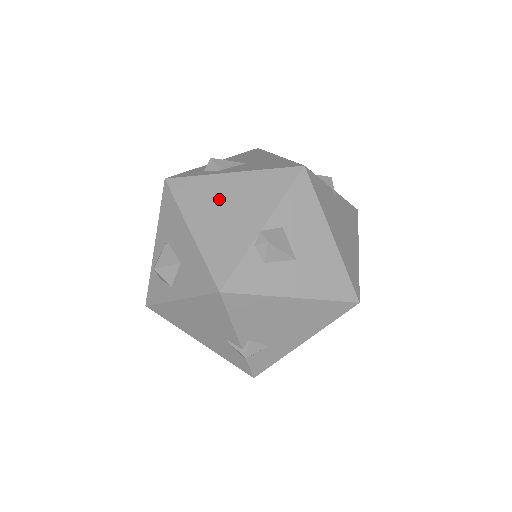
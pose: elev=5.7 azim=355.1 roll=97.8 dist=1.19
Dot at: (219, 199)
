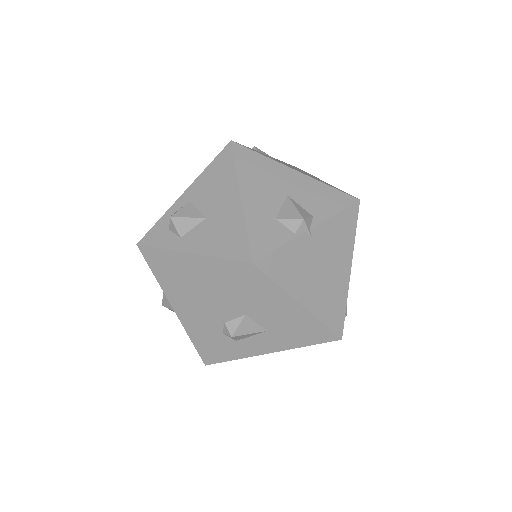
Dot at: (185, 280)
